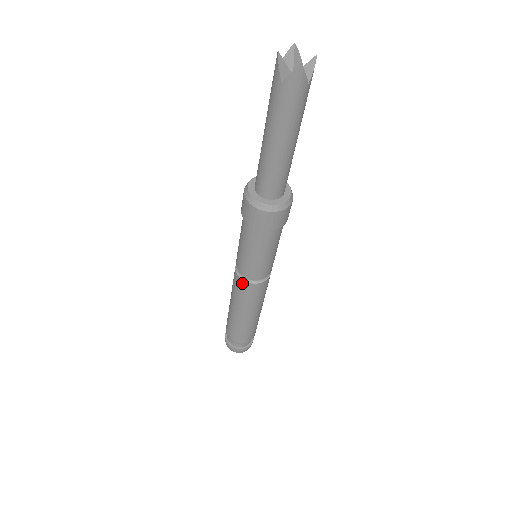
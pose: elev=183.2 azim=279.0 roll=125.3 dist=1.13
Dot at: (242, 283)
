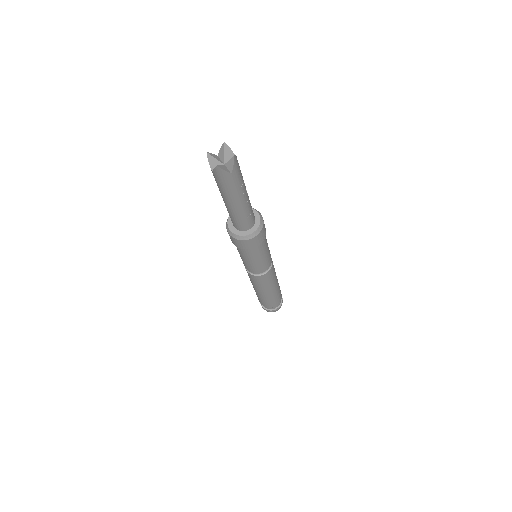
Dot at: (248, 273)
